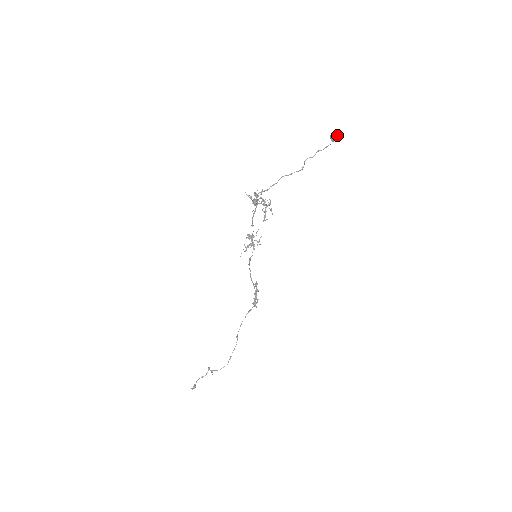
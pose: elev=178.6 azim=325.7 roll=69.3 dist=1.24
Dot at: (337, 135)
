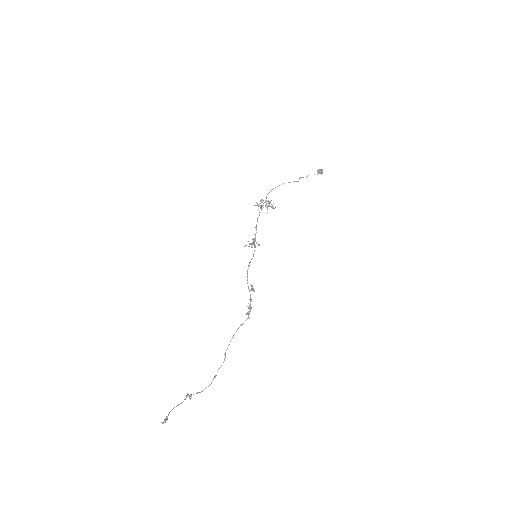
Dot at: (322, 170)
